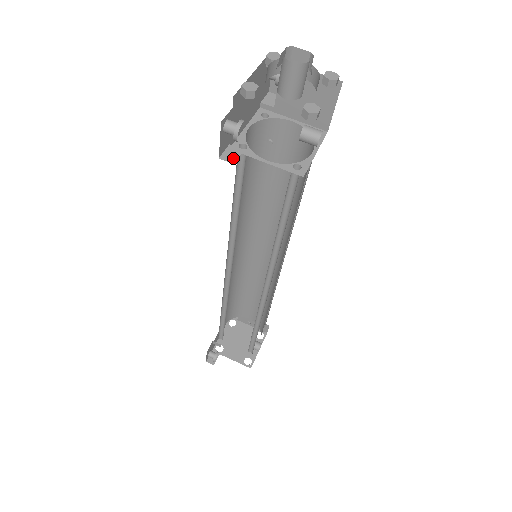
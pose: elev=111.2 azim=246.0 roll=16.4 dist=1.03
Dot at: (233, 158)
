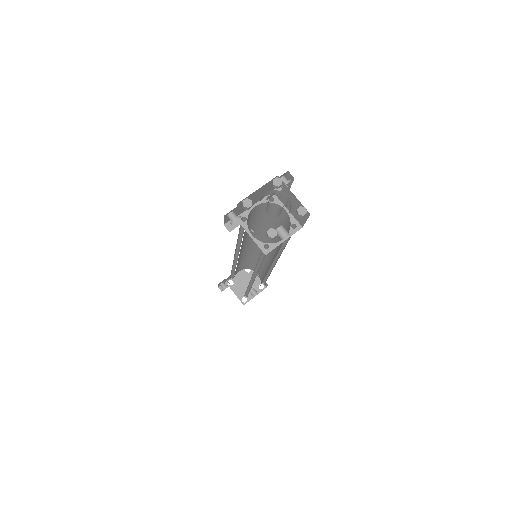
Dot at: (232, 228)
